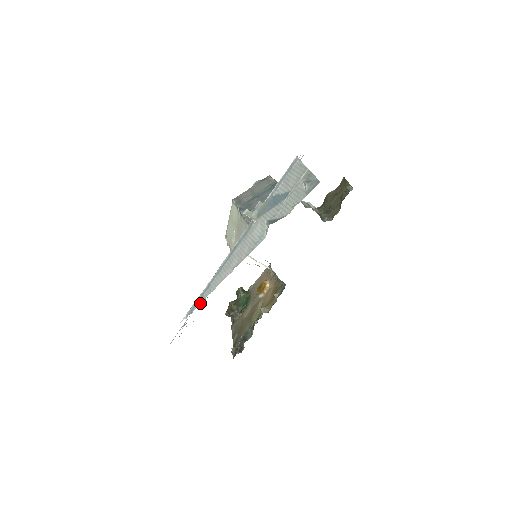
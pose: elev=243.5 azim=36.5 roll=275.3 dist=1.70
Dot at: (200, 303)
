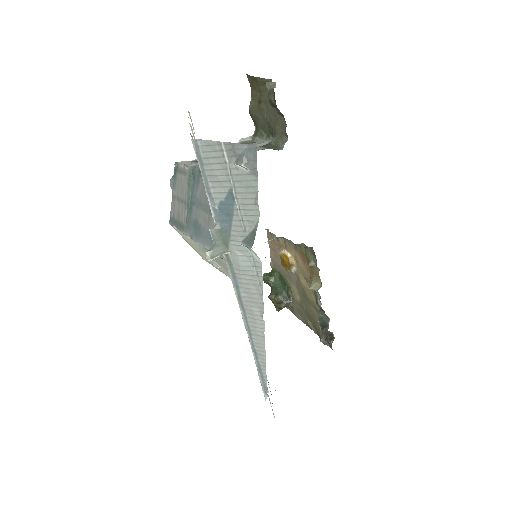
Dot at: (265, 374)
